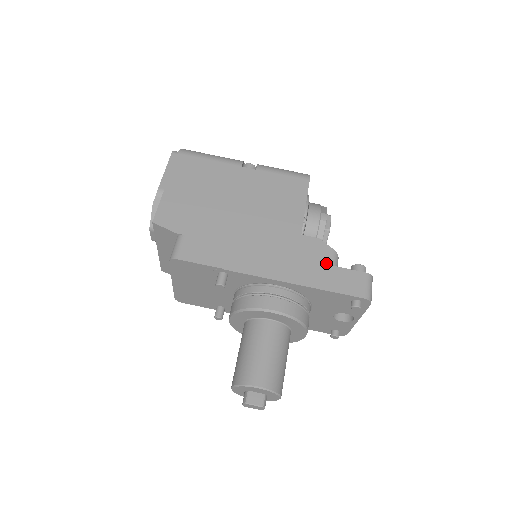
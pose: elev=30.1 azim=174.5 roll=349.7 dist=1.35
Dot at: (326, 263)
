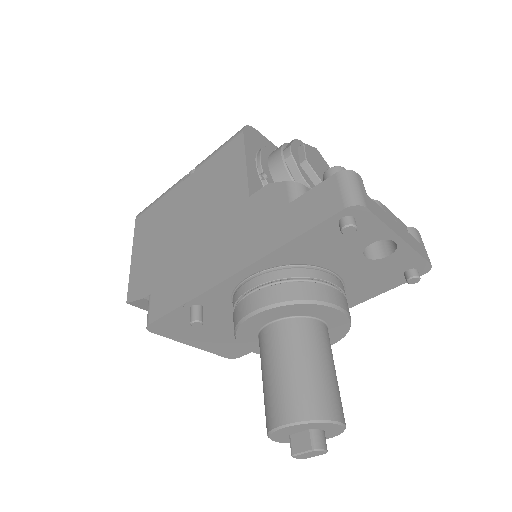
Dot at: (283, 205)
